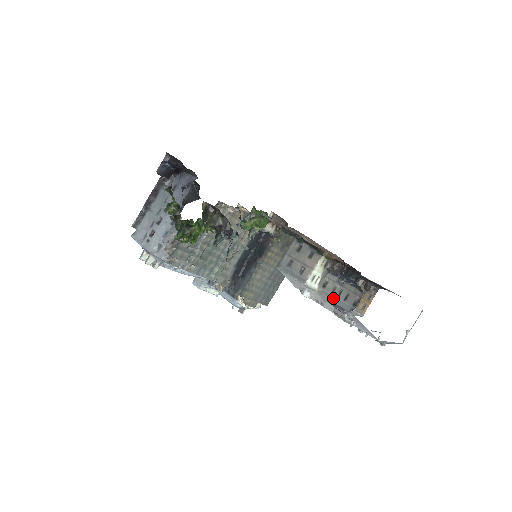
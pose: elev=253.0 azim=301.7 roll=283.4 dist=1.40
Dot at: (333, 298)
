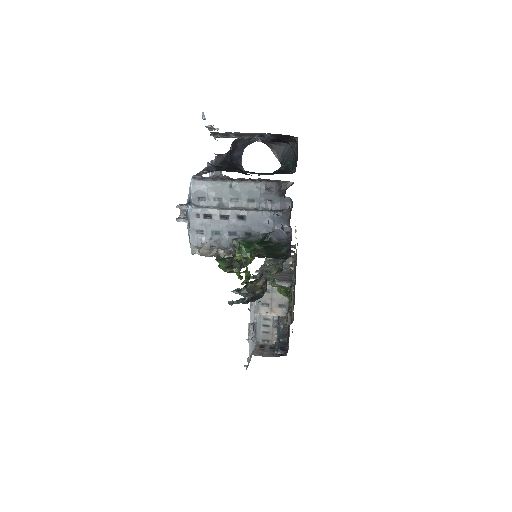
Dot at: (260, 323)
